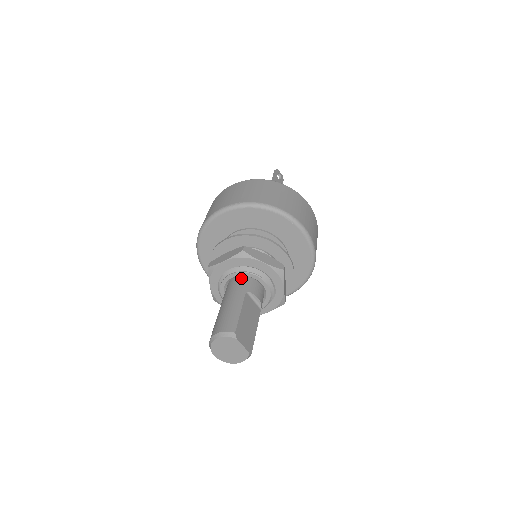
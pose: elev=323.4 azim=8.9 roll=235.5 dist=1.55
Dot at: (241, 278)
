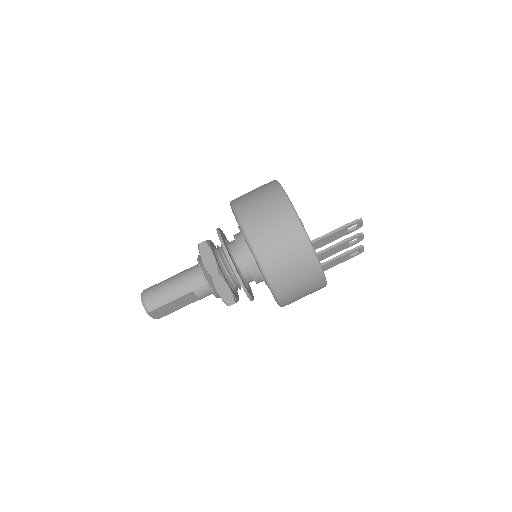
Dot at: occluded
